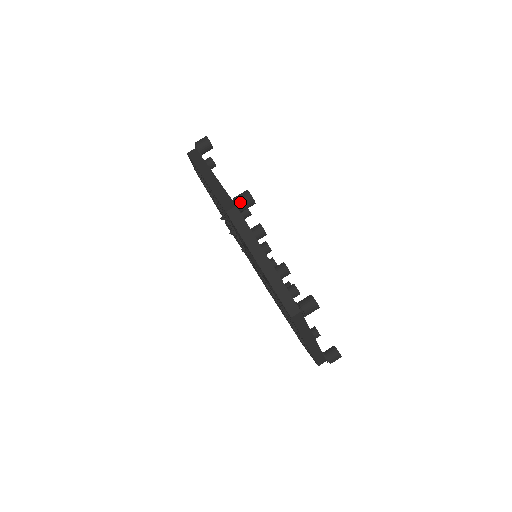
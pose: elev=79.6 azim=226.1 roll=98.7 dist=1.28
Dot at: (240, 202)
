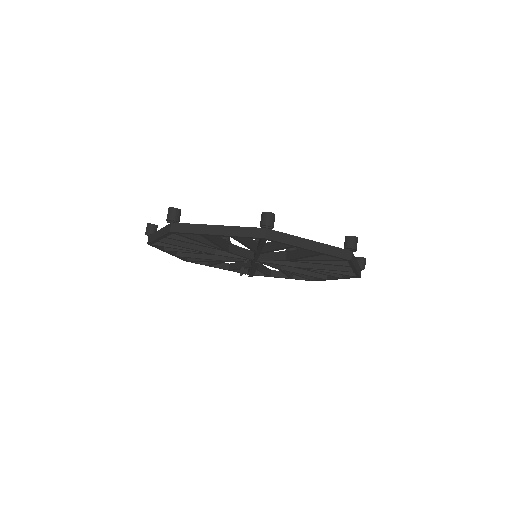
Dot at: (169, 217)
